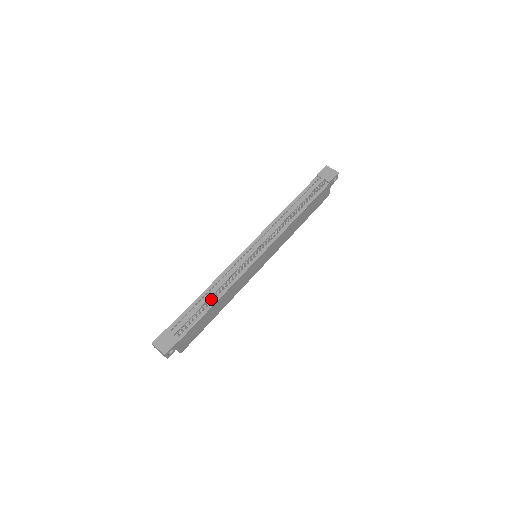
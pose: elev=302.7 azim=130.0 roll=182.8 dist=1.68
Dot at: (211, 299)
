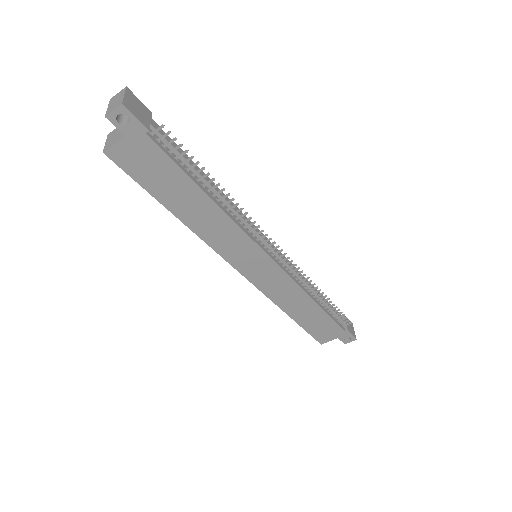
Dot at: (207, 187)
